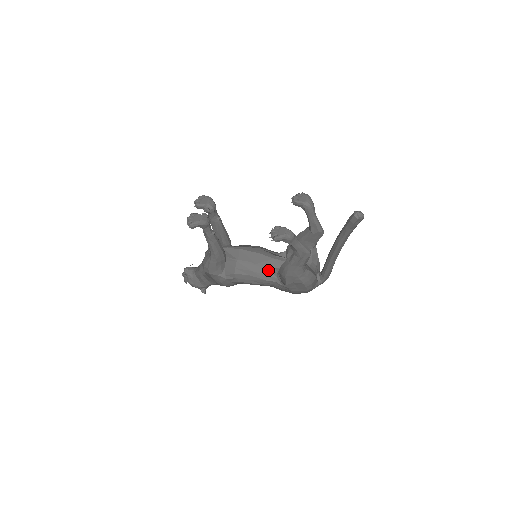
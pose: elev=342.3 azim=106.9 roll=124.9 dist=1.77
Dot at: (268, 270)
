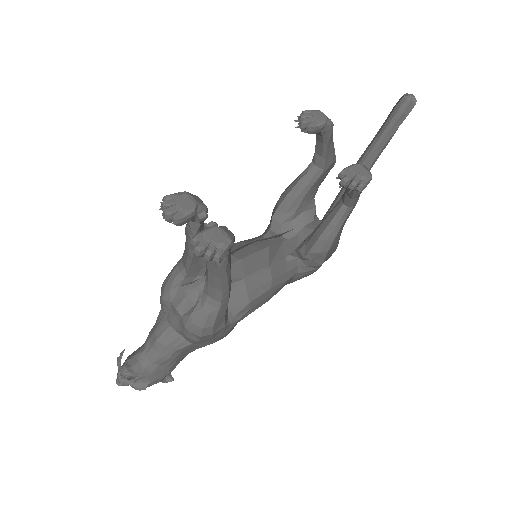
Dot at: (285, 263)
